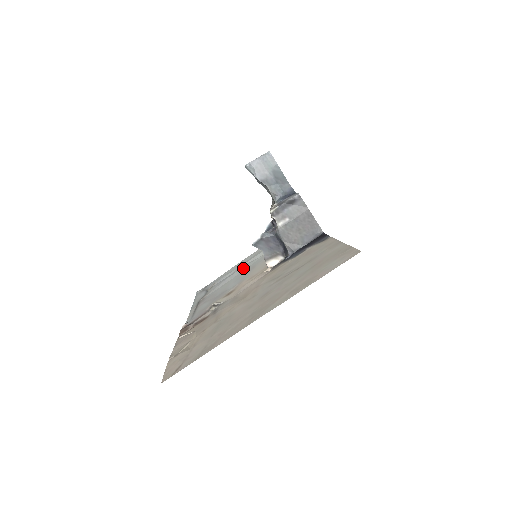
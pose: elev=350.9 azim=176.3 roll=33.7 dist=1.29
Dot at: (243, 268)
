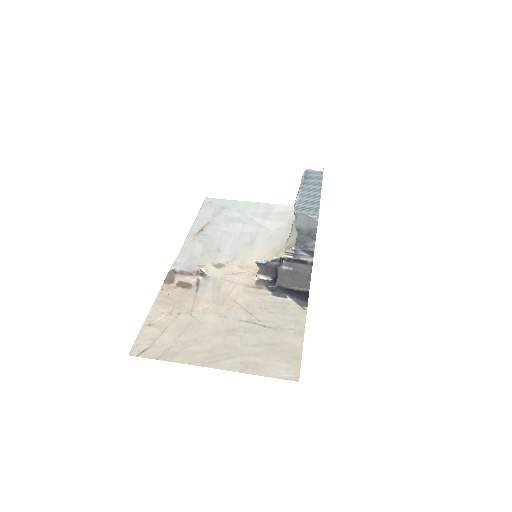
Dot at: (248, 227)
